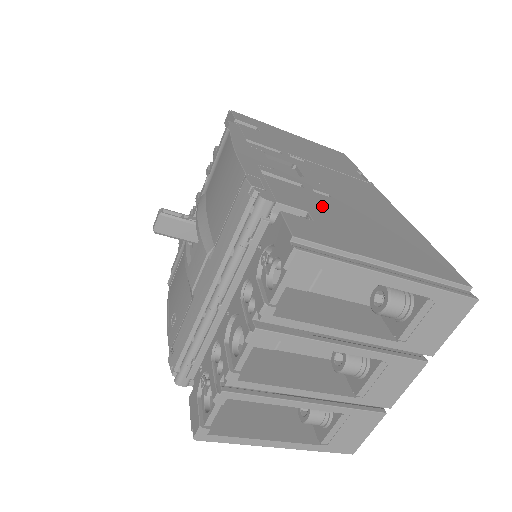
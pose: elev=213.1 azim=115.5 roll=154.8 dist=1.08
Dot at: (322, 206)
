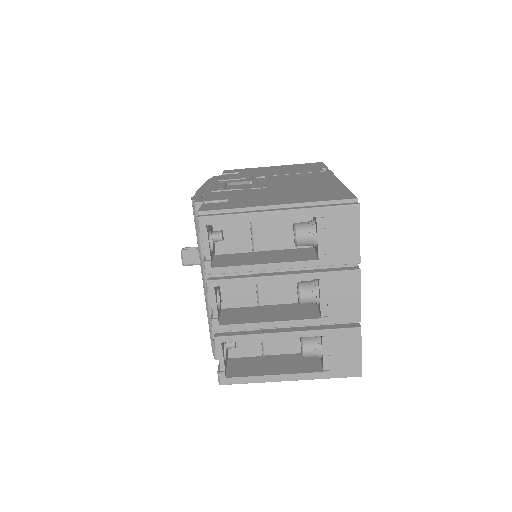
Dot at: (247, 194)
